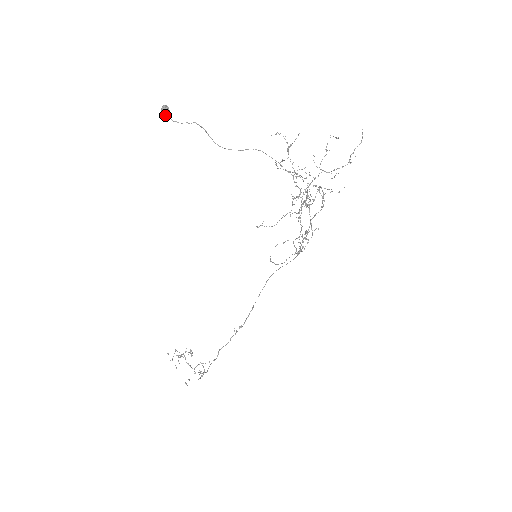
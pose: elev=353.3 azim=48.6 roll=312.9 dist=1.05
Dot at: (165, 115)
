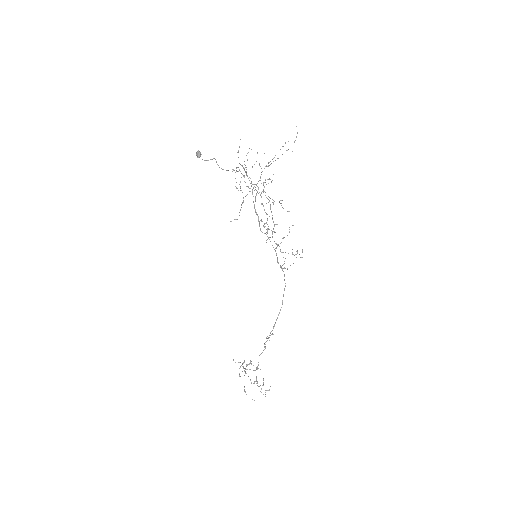
Dot at: (198, 157)
